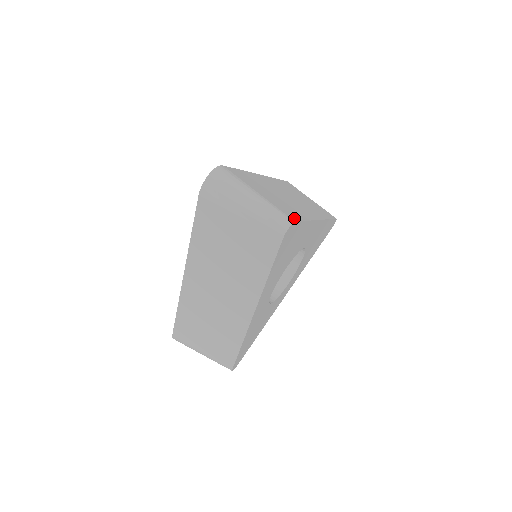
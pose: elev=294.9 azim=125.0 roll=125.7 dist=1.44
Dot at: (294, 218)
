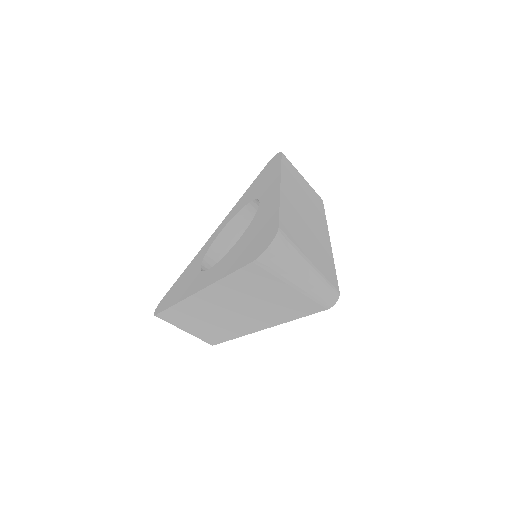
Dot at: (335, 282)
